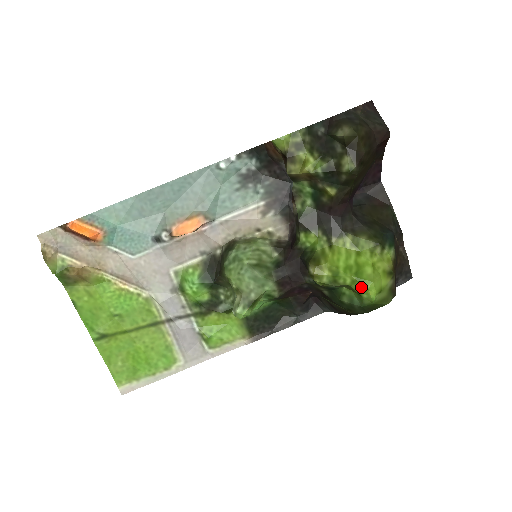
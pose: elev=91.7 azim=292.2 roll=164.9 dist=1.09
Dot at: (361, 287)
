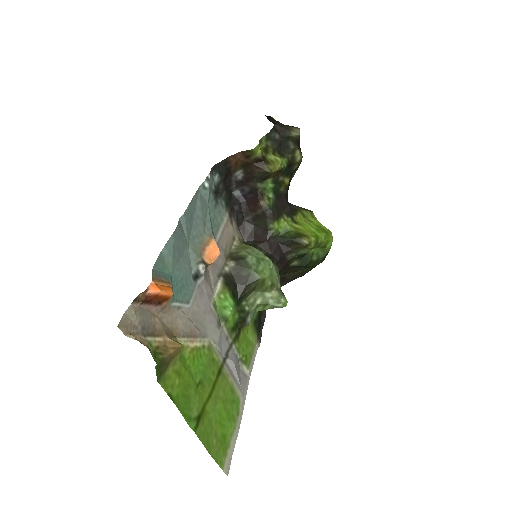
Dot at: (329, 239)
